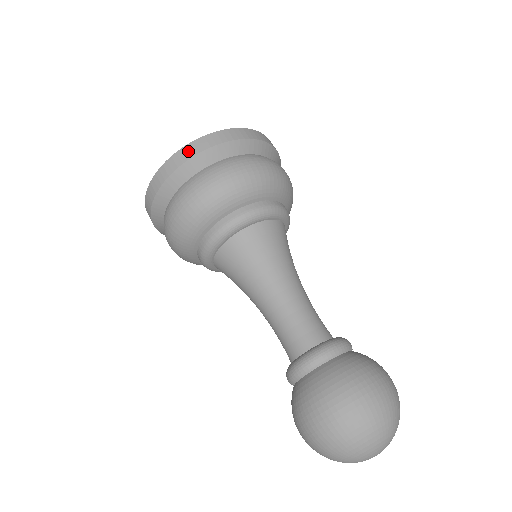
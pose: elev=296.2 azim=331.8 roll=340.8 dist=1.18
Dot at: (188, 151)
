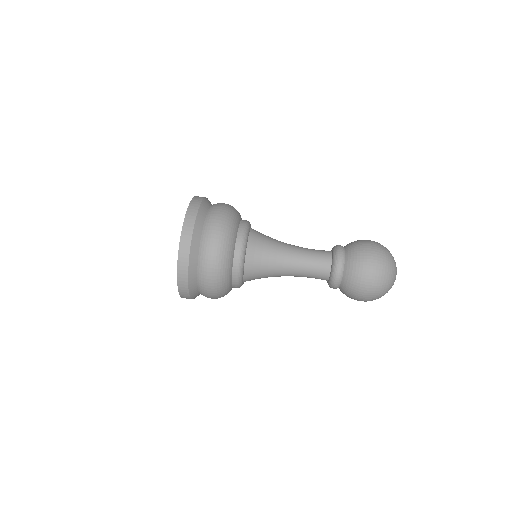
Dot at: (186, 236)
